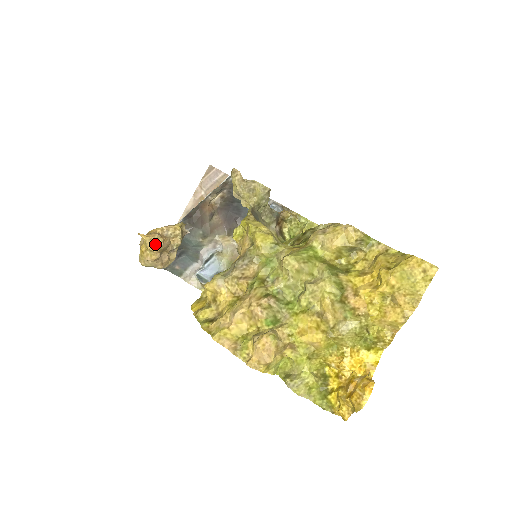
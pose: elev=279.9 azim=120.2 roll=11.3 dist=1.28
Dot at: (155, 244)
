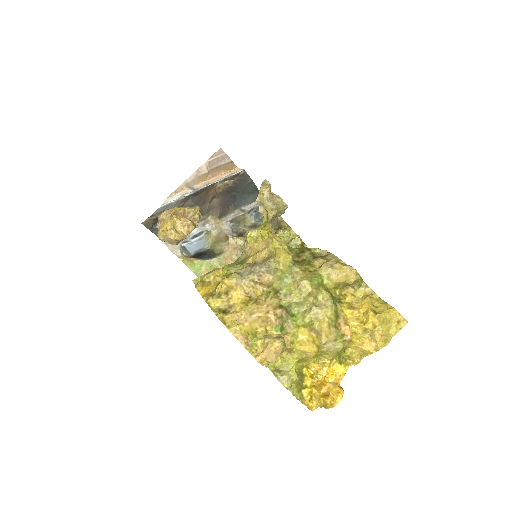
Dot at: (186, 229)
